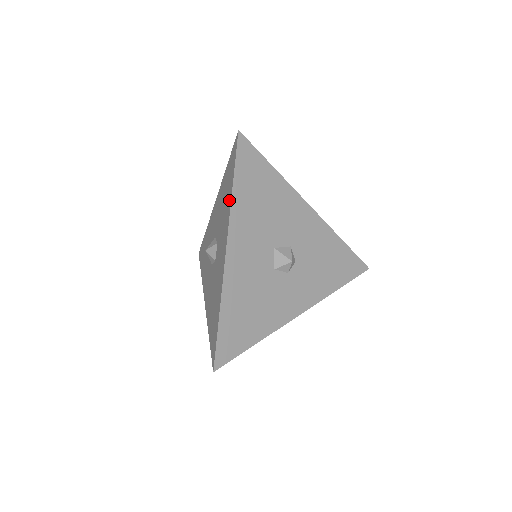
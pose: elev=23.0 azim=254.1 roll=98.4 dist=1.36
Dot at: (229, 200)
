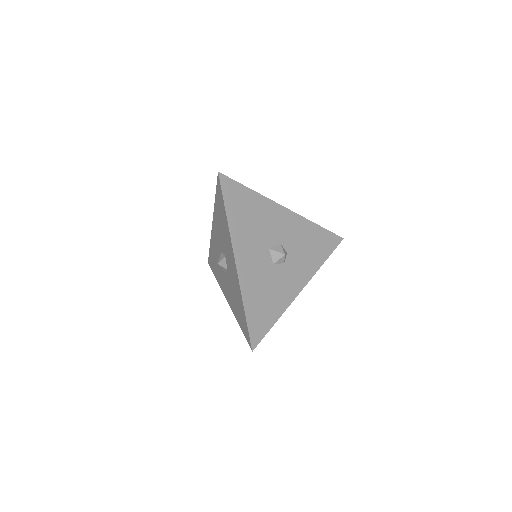
Dot at: (226, 225)
